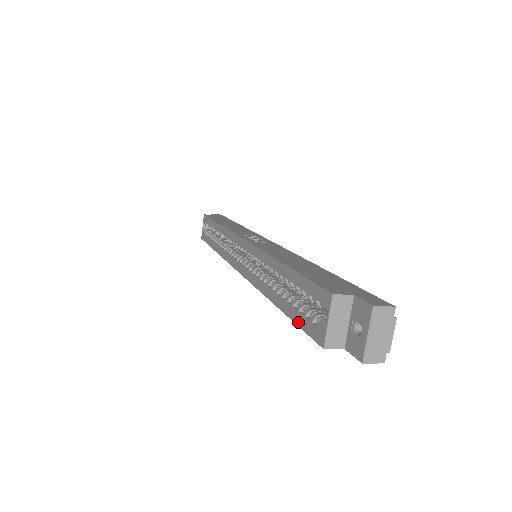
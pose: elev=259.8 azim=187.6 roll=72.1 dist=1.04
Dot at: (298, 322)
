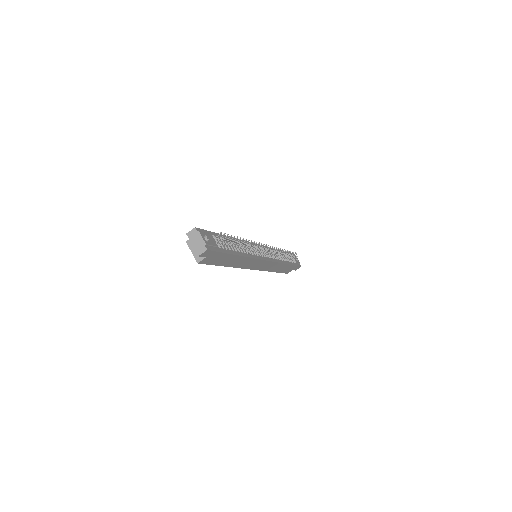
Dot at: occluded
